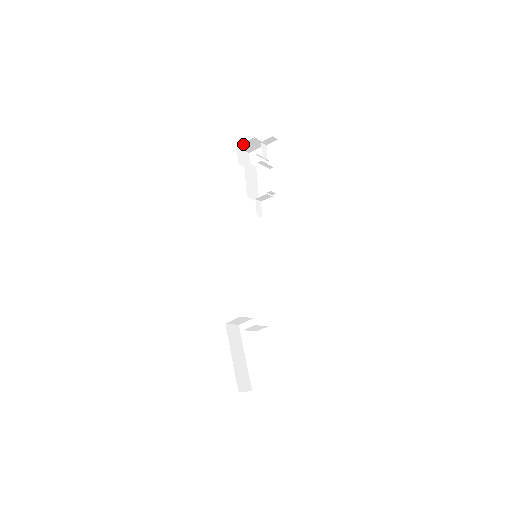
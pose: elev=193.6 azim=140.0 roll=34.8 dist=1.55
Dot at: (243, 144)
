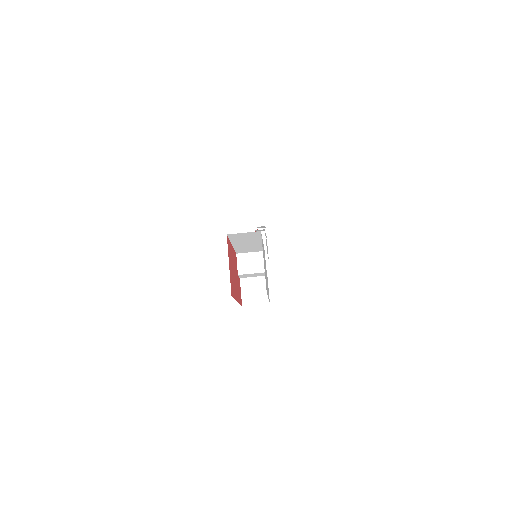
Dot at: occluded
